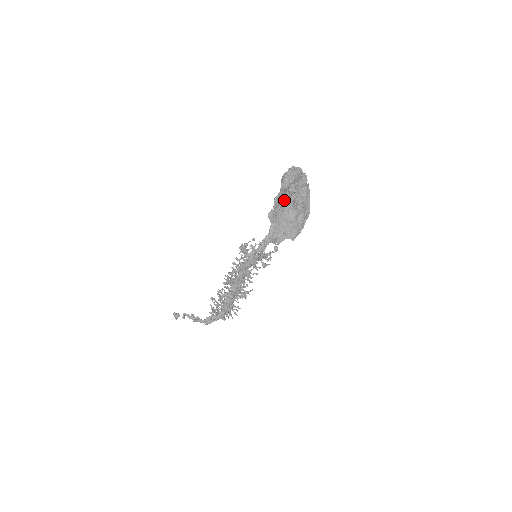
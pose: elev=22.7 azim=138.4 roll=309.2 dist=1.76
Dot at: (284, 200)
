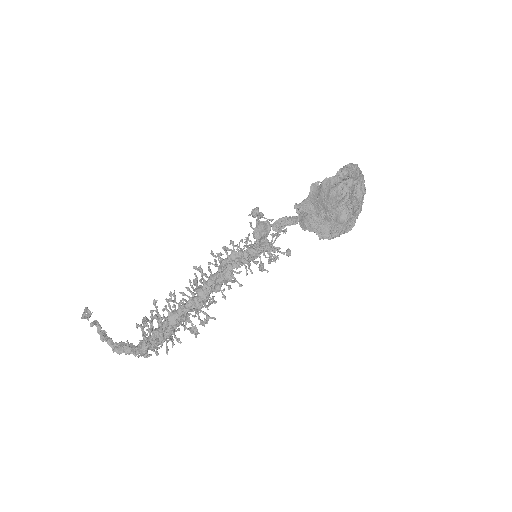
Dot at: (332, 193)
